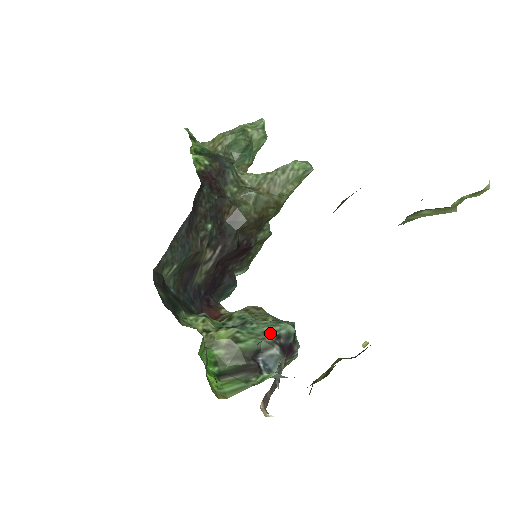
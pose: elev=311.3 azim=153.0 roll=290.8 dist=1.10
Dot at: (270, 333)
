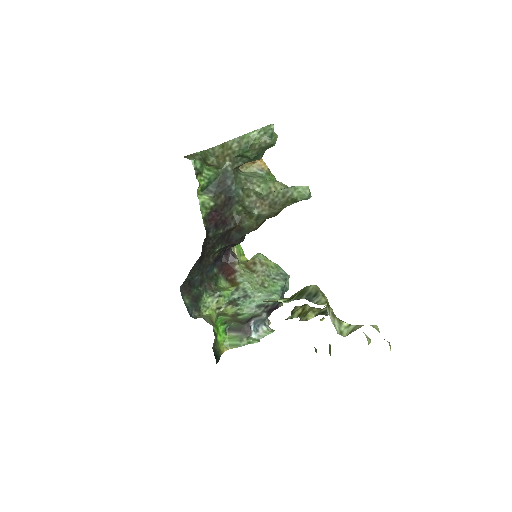
Dot at: (261, 306)
